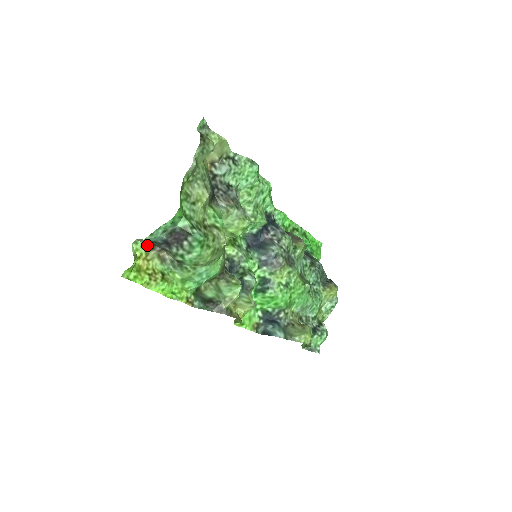
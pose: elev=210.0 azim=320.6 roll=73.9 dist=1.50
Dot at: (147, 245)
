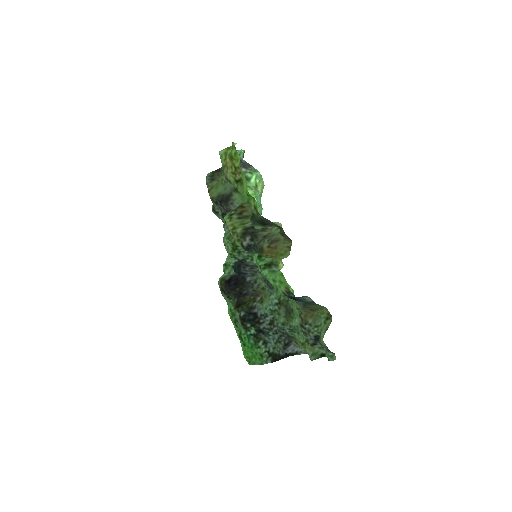
Dot at: (222, 165)
